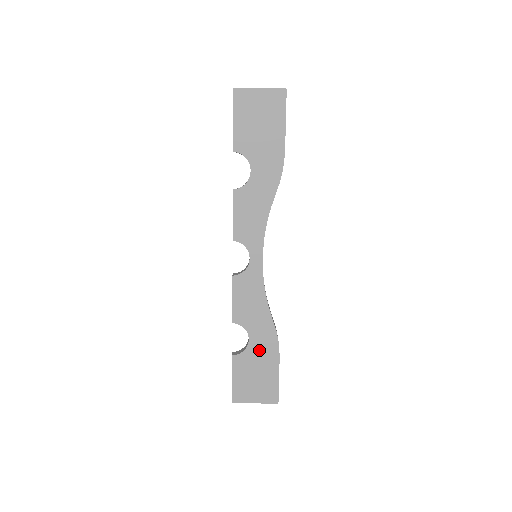
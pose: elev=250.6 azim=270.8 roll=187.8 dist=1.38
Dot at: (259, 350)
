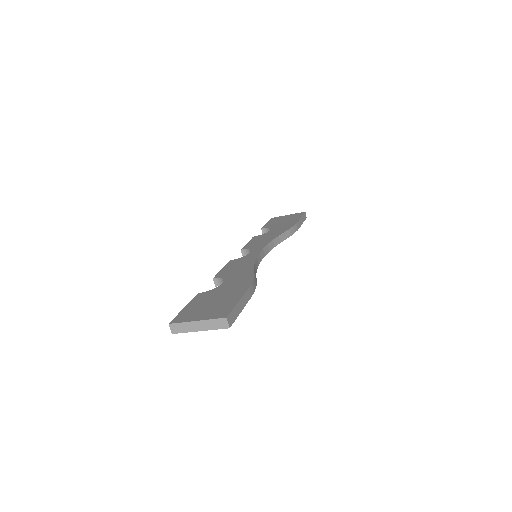
Dot at: occluded
